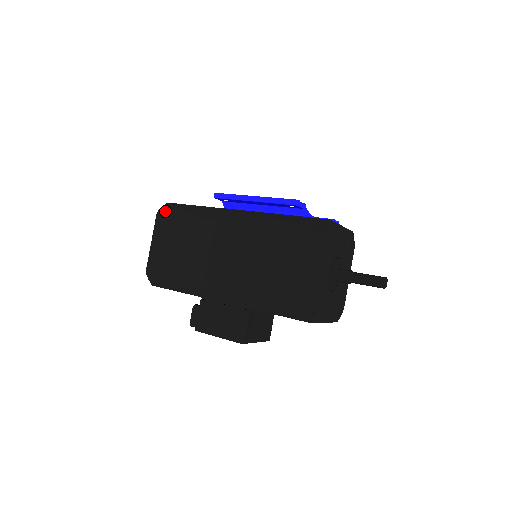
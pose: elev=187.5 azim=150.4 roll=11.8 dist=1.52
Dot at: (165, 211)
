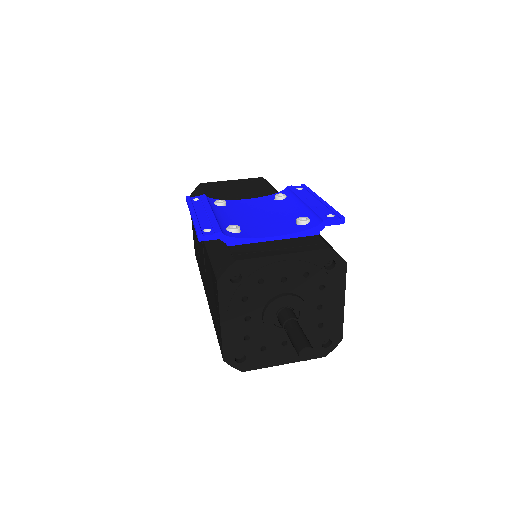
Dot at: occluded
